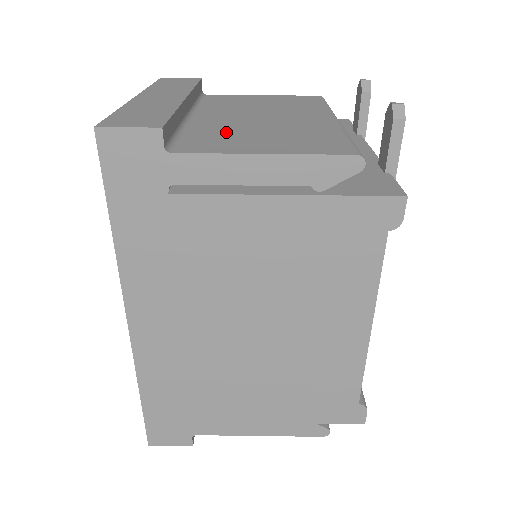
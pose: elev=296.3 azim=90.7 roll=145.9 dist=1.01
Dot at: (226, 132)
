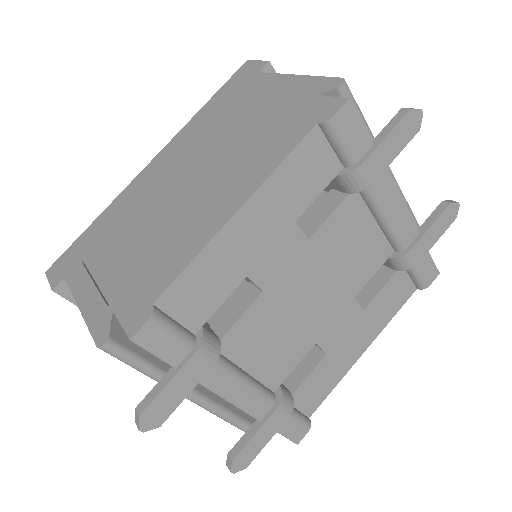
Dot at: occluded
